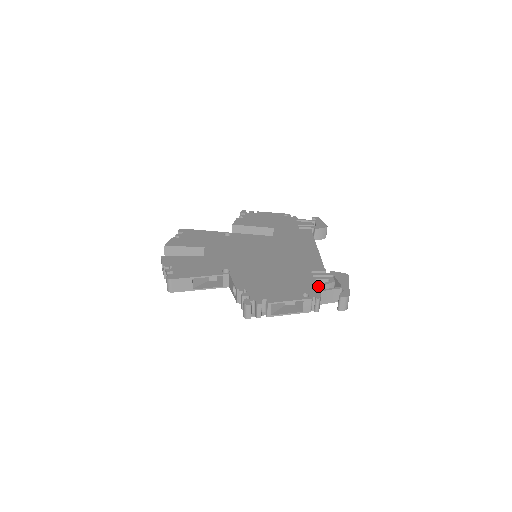
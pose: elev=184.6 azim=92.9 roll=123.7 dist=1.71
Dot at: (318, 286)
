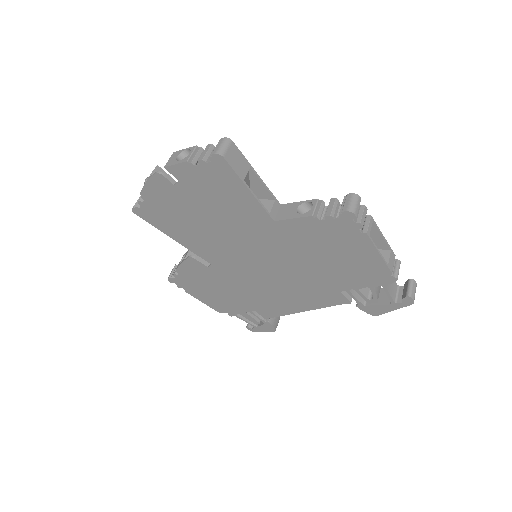
Dot at: occluded
